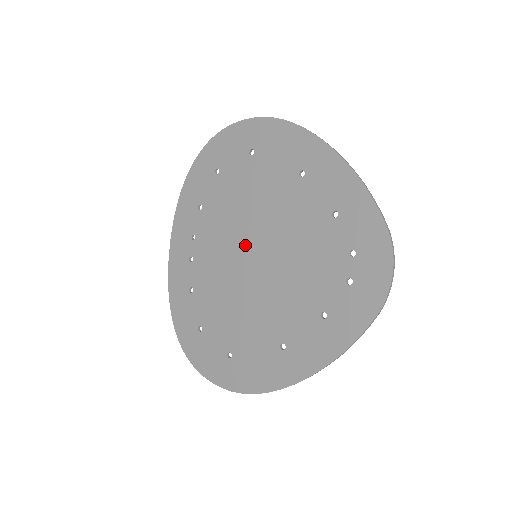
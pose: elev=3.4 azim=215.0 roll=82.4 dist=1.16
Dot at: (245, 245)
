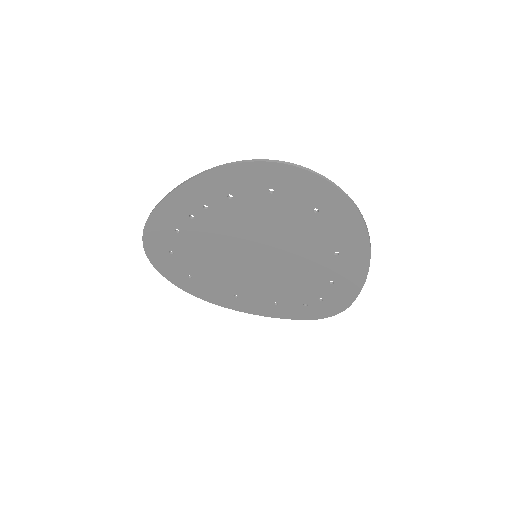
Dot at: (253, 248)
